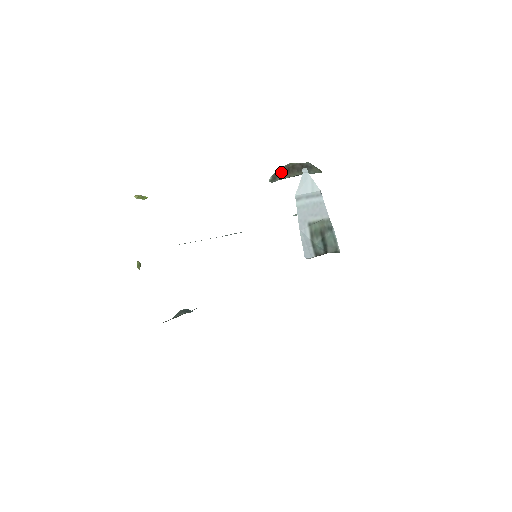
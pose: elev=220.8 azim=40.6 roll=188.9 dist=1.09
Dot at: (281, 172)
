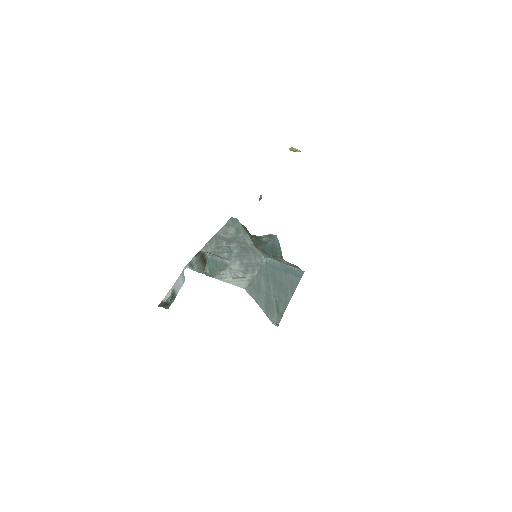
Dot at: (200, 254)
